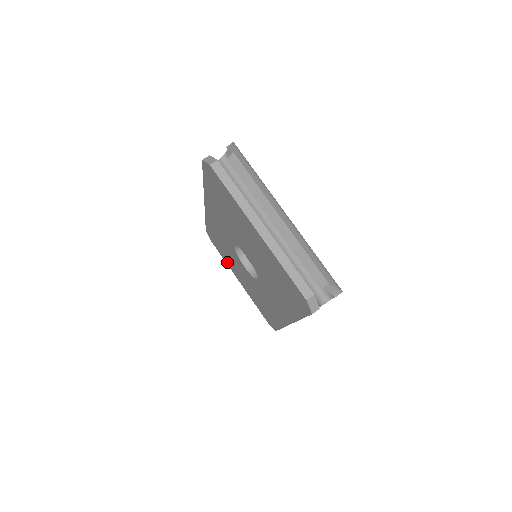
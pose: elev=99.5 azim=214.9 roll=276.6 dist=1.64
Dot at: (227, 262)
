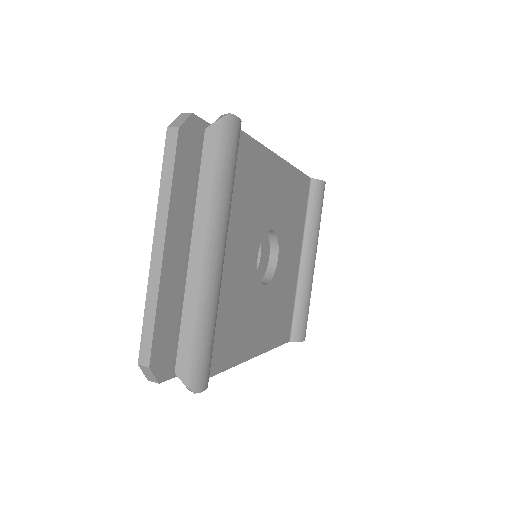
Dot at: occluded
